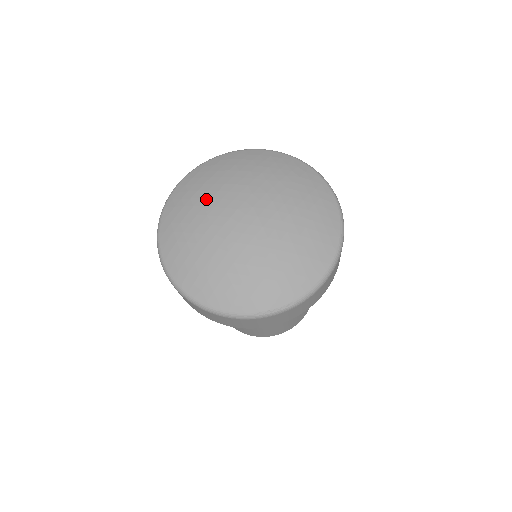
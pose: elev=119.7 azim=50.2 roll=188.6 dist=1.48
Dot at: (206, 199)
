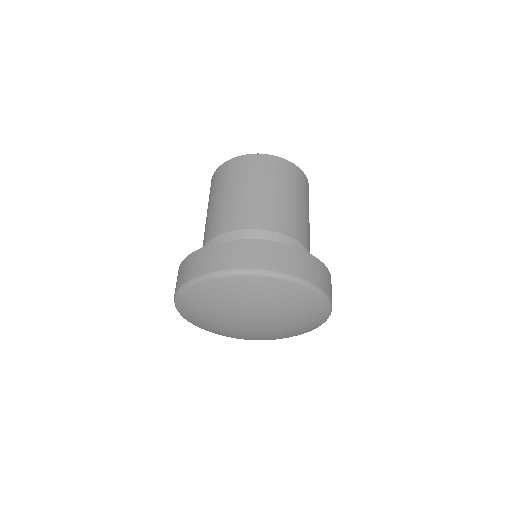
Dot at: (214, 326)
